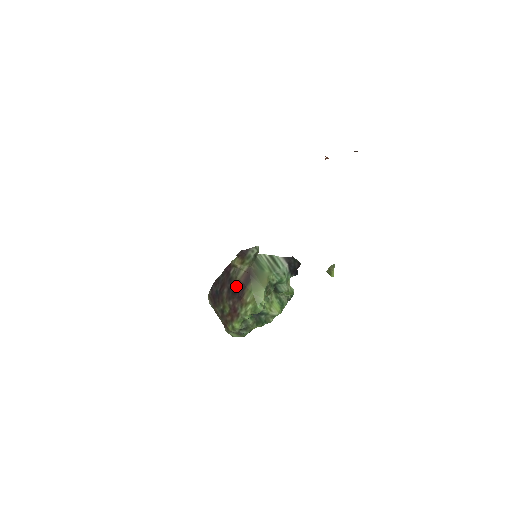
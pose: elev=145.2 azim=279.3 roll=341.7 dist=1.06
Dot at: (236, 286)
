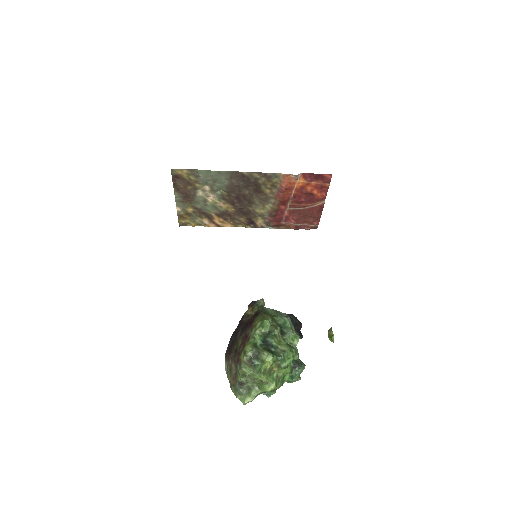
Dot at: (247, 322)
